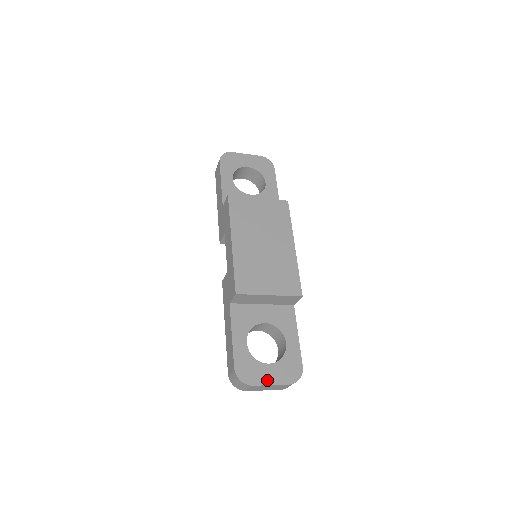
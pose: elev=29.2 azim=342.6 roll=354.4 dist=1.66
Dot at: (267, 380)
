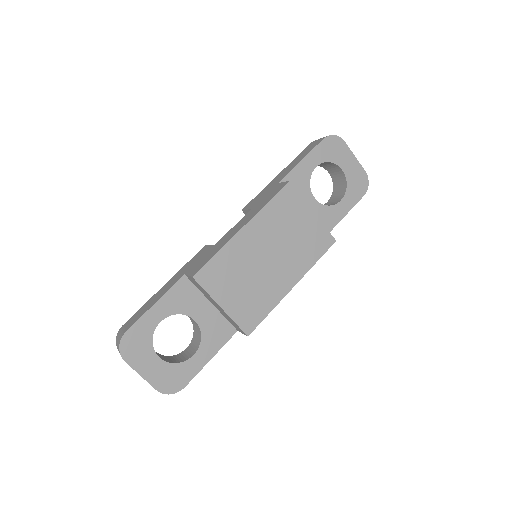
Dot at: (142, 369)
